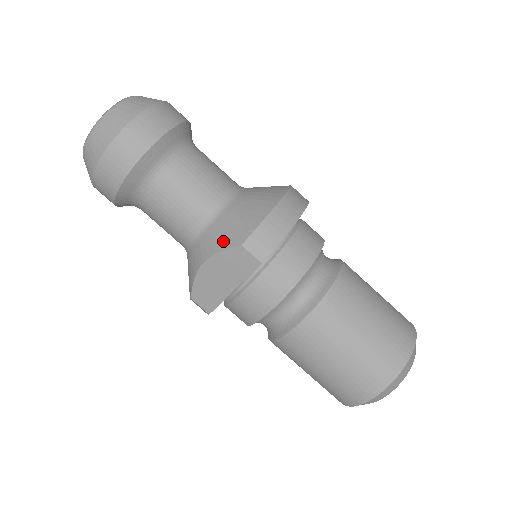
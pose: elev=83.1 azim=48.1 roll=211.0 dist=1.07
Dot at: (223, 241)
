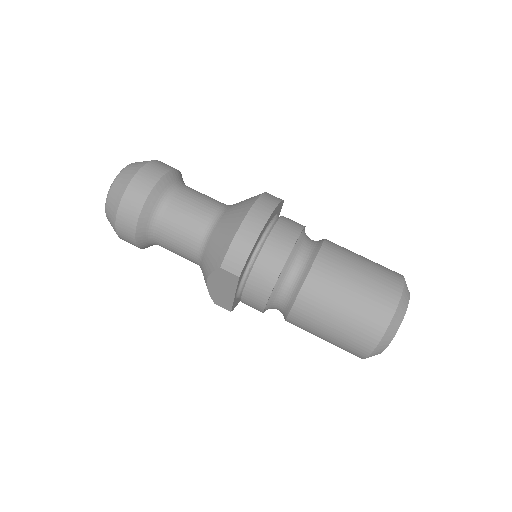
Dot at: (211, 265)
